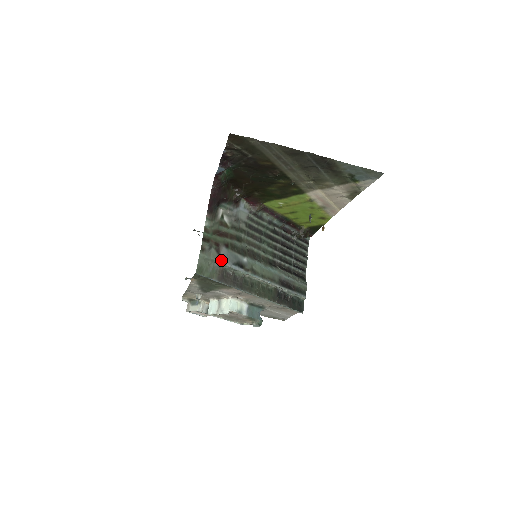
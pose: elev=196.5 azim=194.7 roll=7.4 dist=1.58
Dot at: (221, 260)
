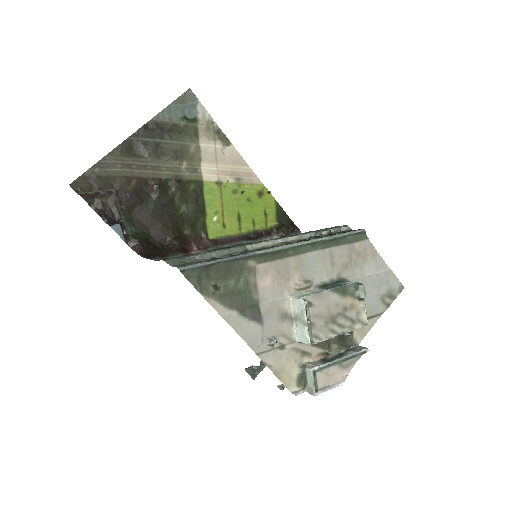
Dot at: (199, 255)
